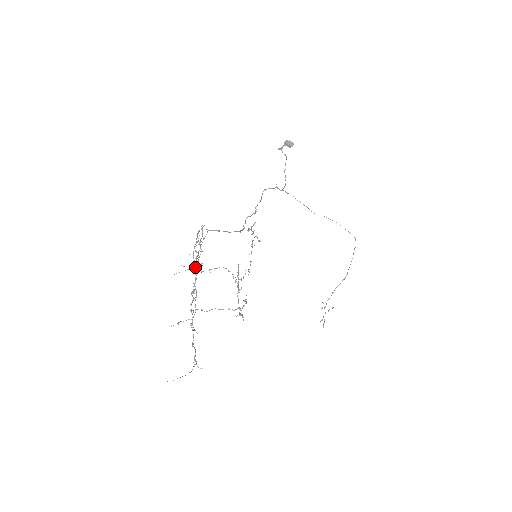
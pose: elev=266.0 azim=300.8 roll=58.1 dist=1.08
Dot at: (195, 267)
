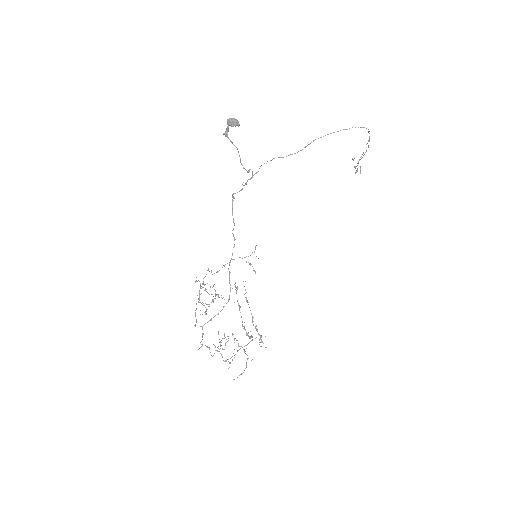
Dot at: (209, 348)
